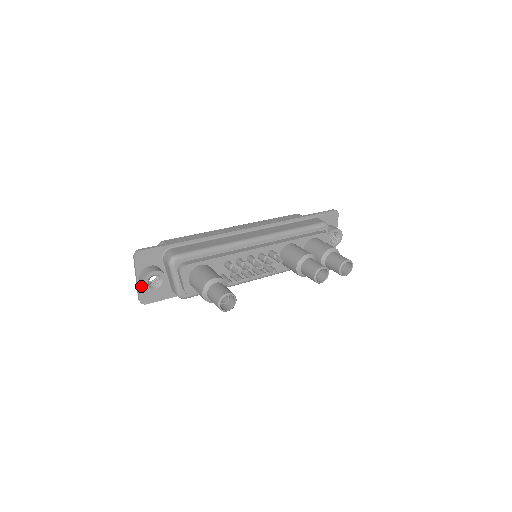
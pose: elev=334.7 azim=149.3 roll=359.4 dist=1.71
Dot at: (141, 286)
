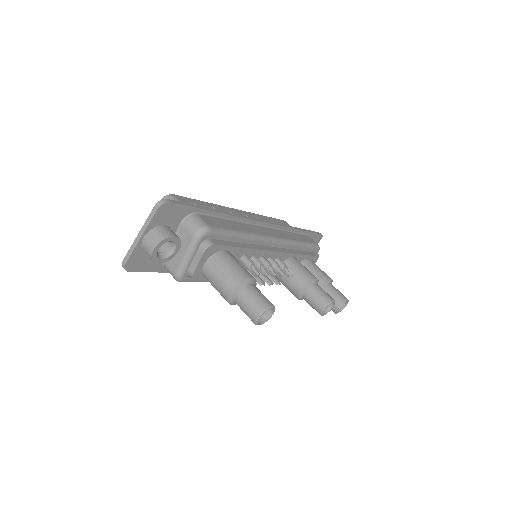
Dot at: (139, 246)
